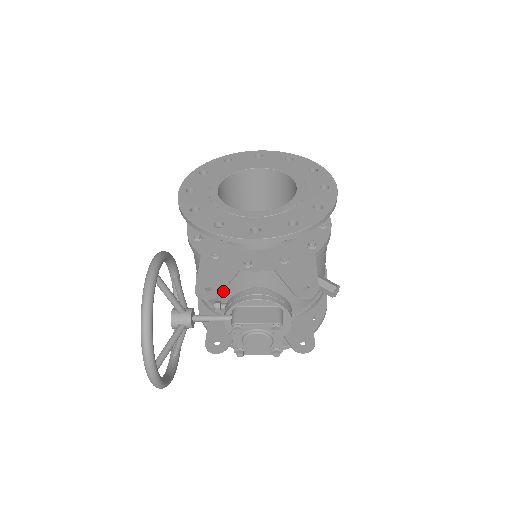
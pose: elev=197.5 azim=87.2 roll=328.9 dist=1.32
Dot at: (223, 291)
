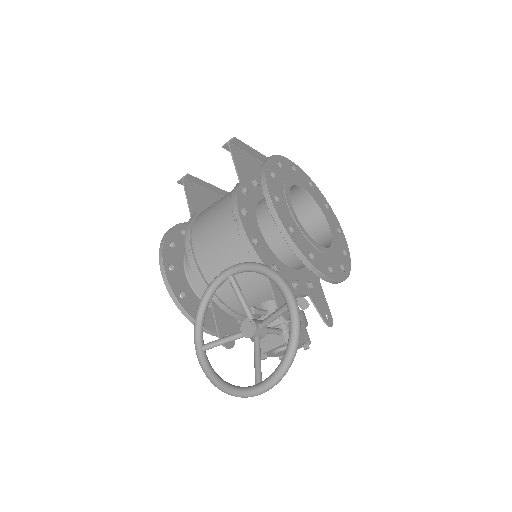
Dot at: (251, 294)
